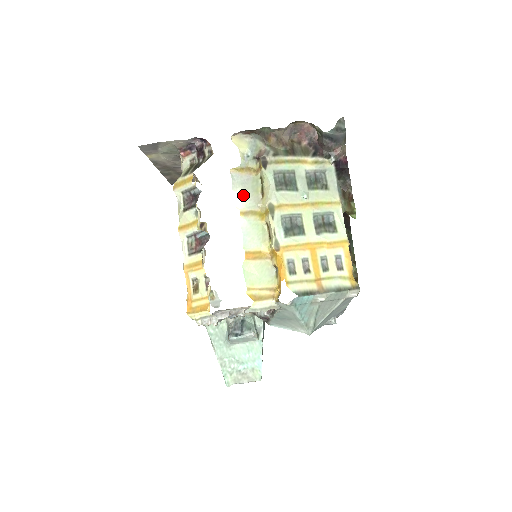
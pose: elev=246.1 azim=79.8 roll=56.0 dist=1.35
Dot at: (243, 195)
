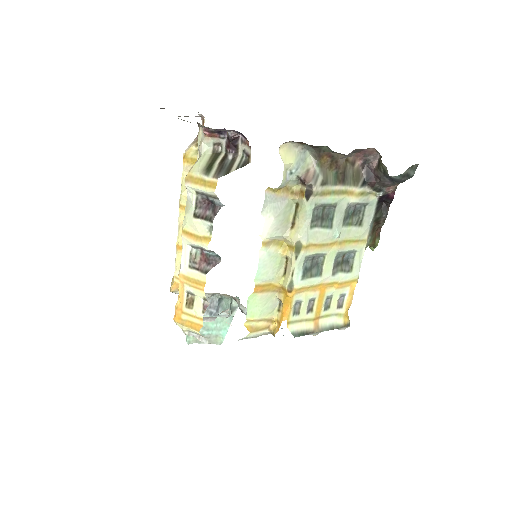
Dot at: (272, 223)
